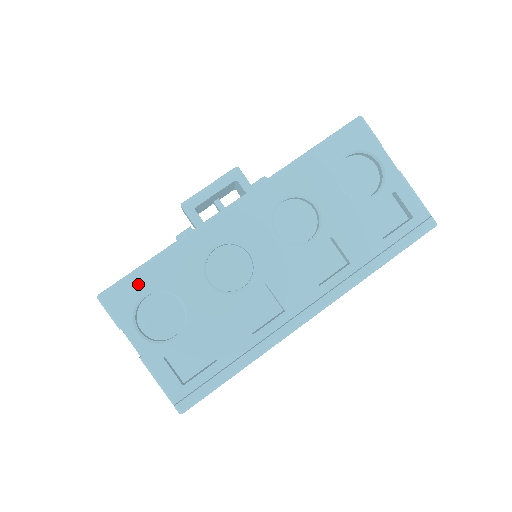
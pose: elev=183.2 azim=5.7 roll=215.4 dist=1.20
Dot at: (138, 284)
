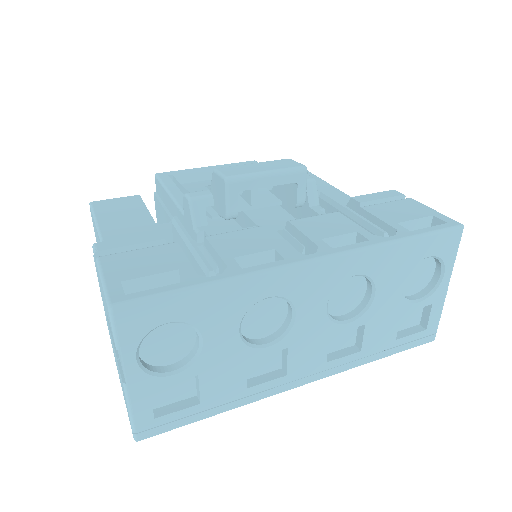
Dot at: (167, 309)
